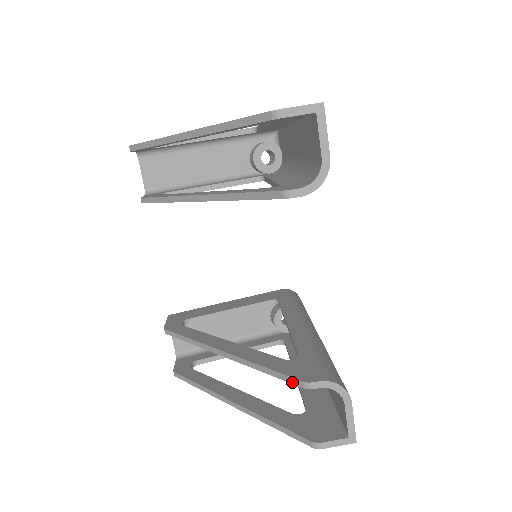
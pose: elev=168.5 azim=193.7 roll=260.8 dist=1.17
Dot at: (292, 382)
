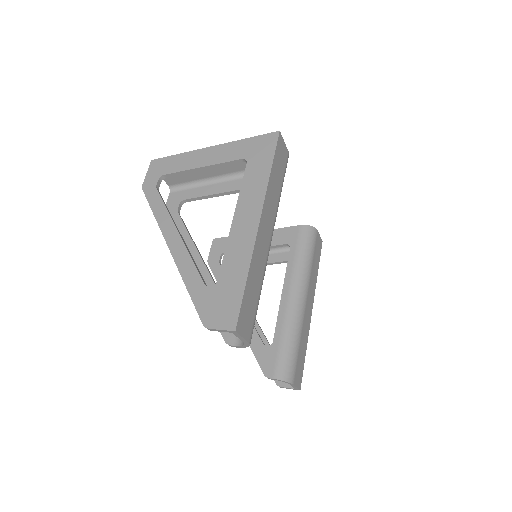
Dot at: (261, 368)
